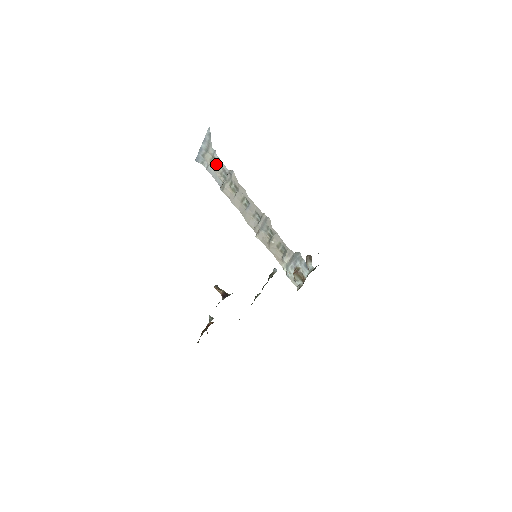
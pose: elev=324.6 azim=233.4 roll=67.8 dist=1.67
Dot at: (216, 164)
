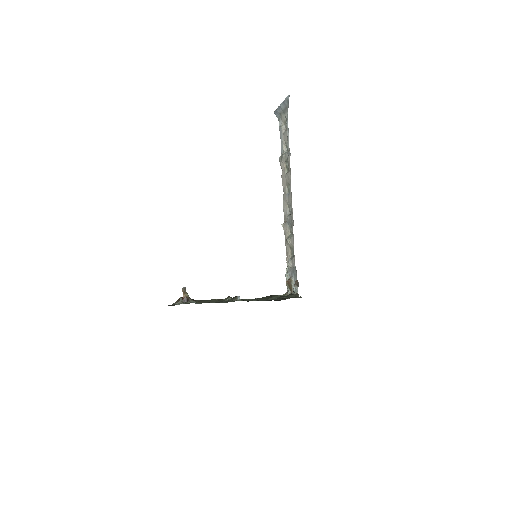
Dot at: (285, 131)
